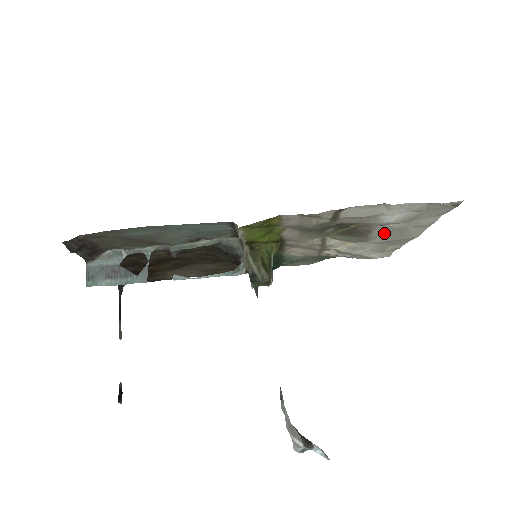
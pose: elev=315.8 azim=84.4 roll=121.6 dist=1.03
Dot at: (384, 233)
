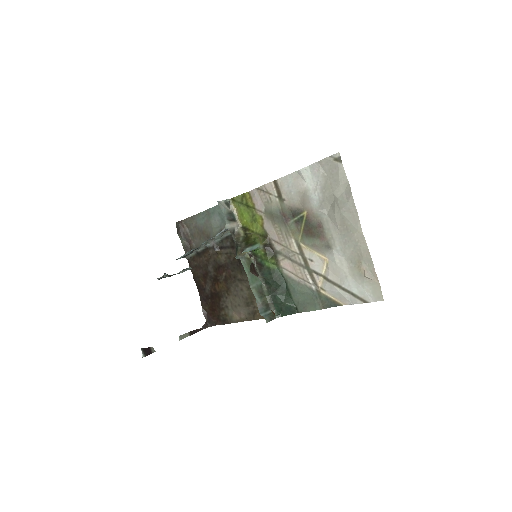
Dot at: (334, 229)
